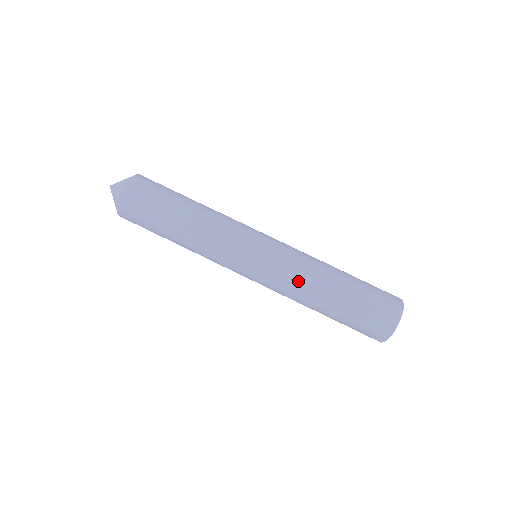
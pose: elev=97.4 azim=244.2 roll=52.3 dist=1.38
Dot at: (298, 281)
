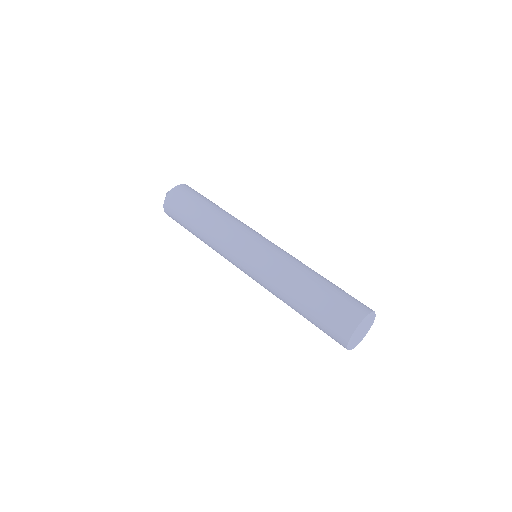
Dot at: (289, 262)
